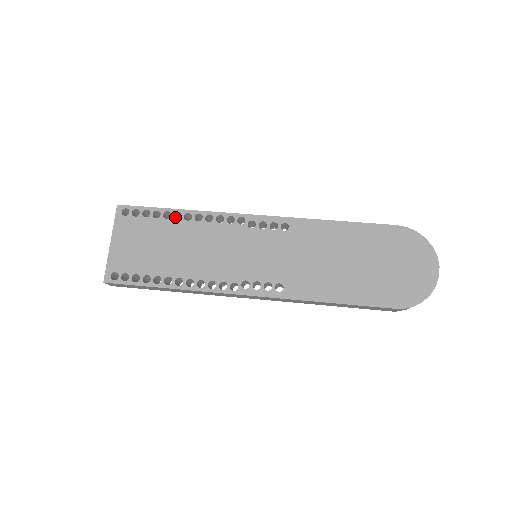
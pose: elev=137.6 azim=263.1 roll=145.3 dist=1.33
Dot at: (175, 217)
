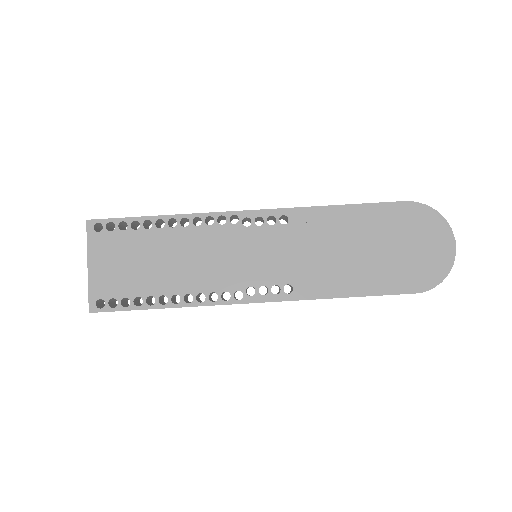
Dot at: (157, 224)
